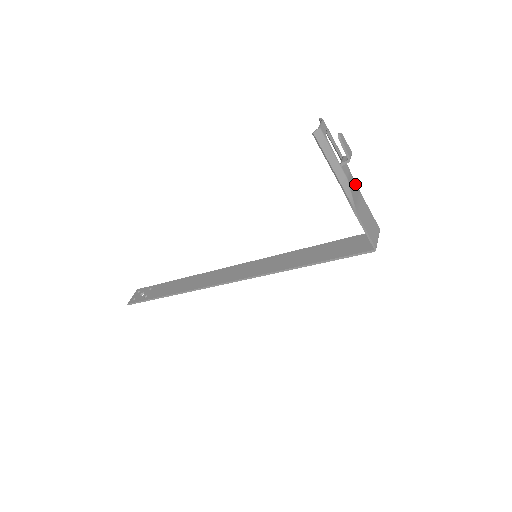
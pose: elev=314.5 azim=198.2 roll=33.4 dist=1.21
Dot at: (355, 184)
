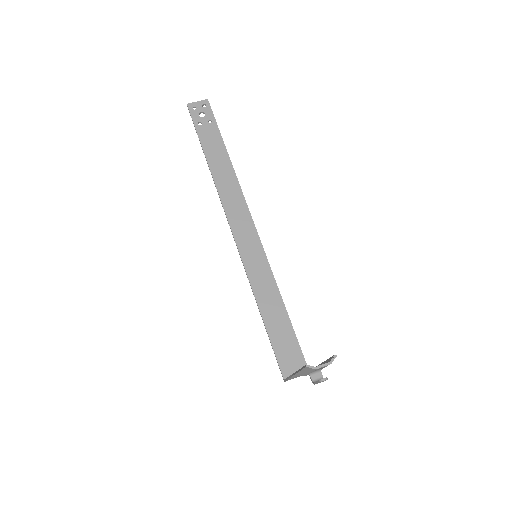
Dot at: occluded
